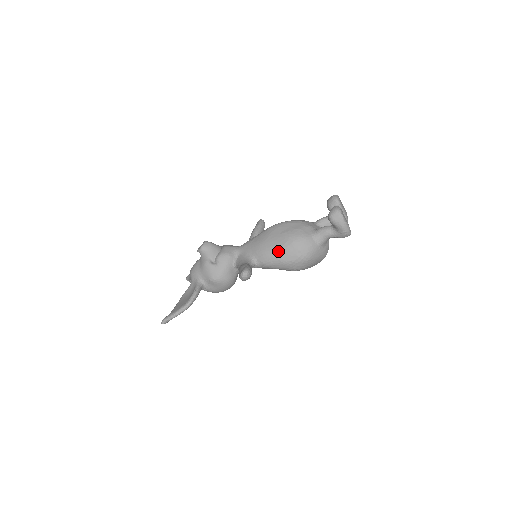
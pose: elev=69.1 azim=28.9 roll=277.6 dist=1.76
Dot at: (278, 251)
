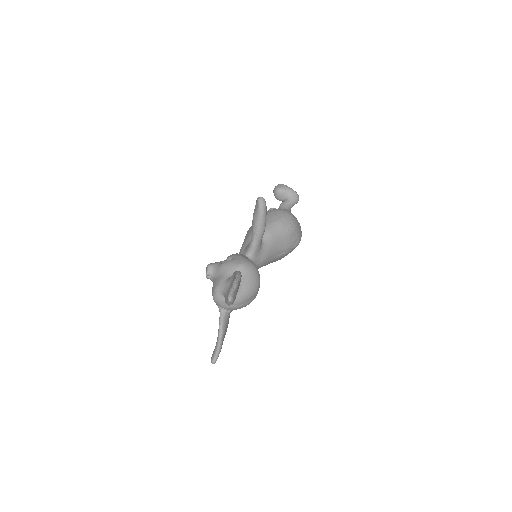
Dot at: (267, 220)
